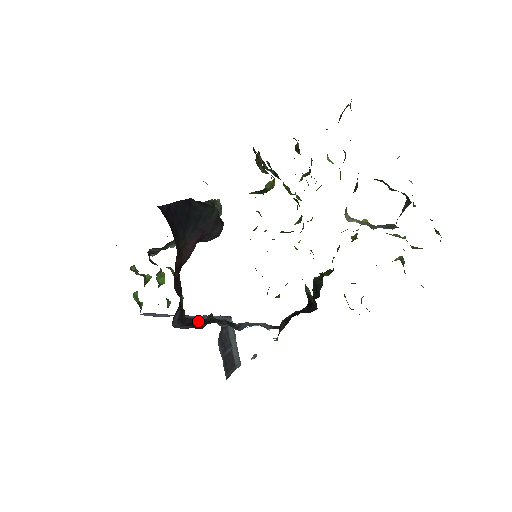
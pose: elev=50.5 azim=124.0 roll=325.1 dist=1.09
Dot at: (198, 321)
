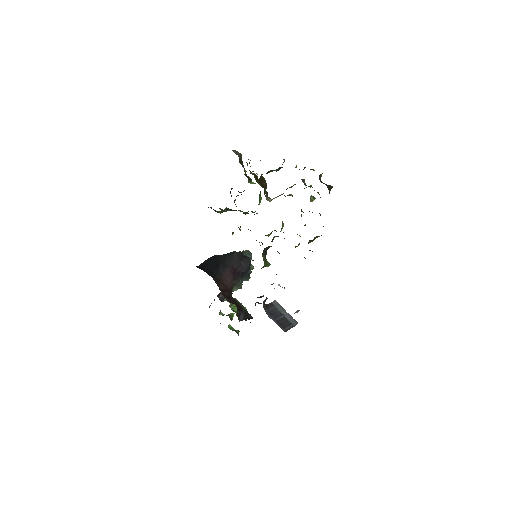
Dot at: occluded
